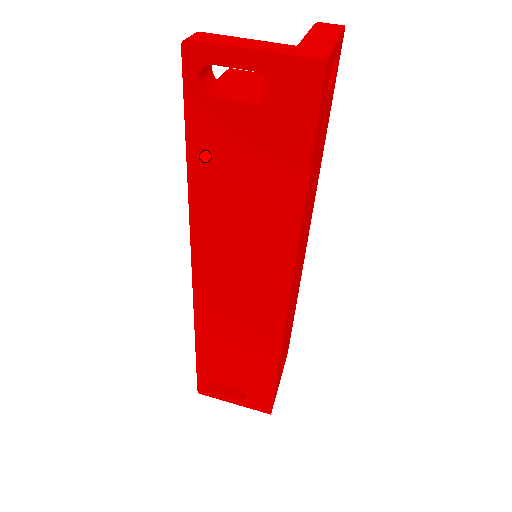
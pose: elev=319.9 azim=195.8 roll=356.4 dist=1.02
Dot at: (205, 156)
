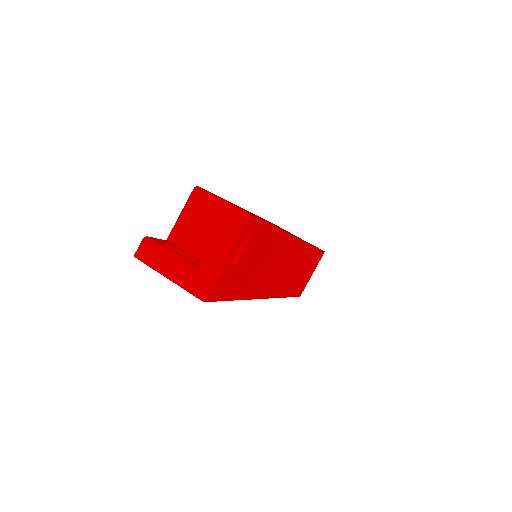
Dot at: occluded
